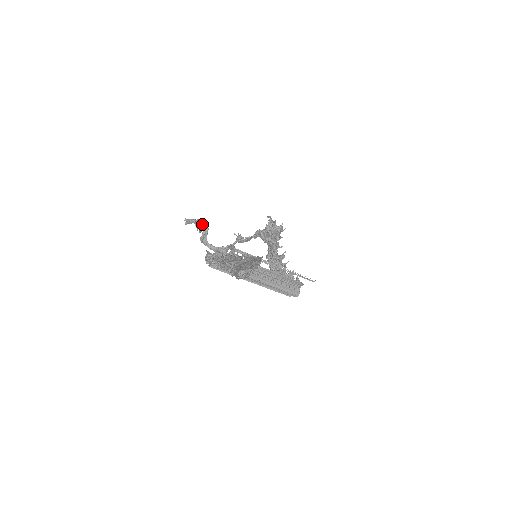
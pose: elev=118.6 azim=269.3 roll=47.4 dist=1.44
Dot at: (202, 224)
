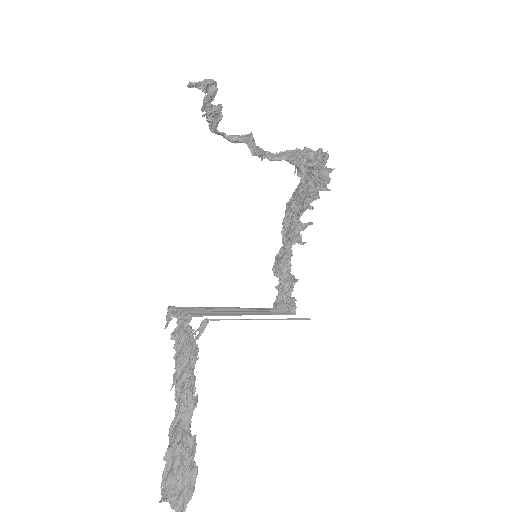
Dot at: (213, 110)
